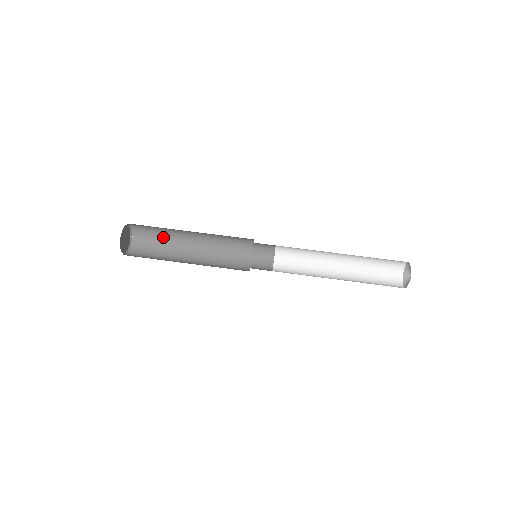
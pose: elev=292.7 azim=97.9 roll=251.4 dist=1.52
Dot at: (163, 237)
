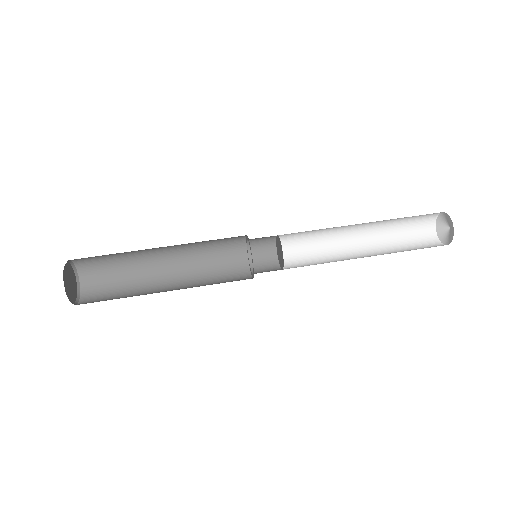
Dot at: (121, 263)
